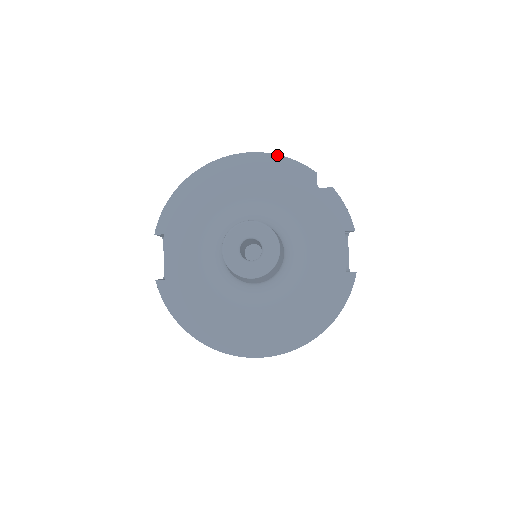
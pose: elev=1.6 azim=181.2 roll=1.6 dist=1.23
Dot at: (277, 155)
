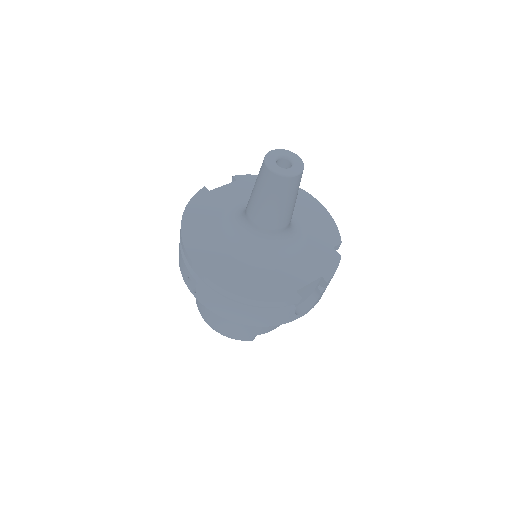
Dot at: occluded
